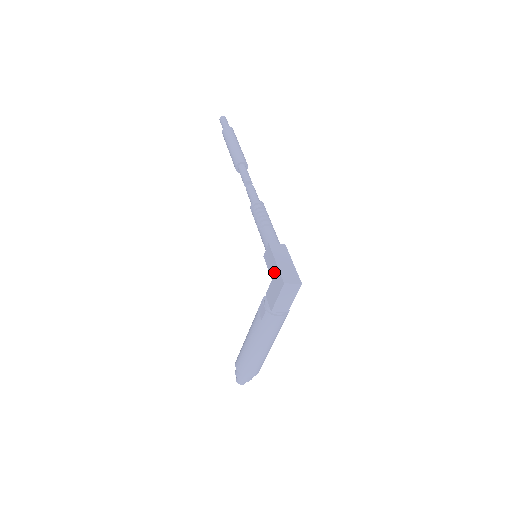
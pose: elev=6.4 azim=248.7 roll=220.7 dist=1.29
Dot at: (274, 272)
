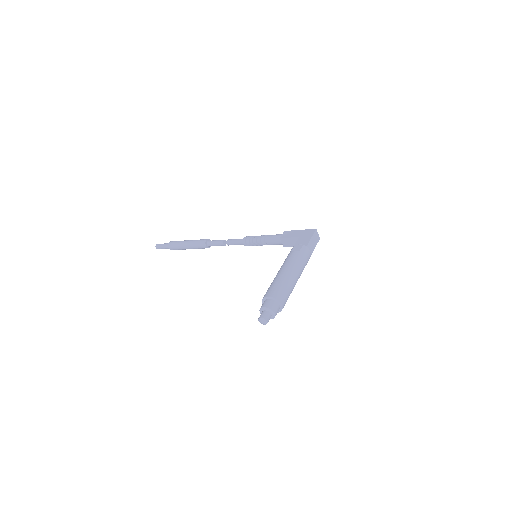
Dot at: (300, 233)
